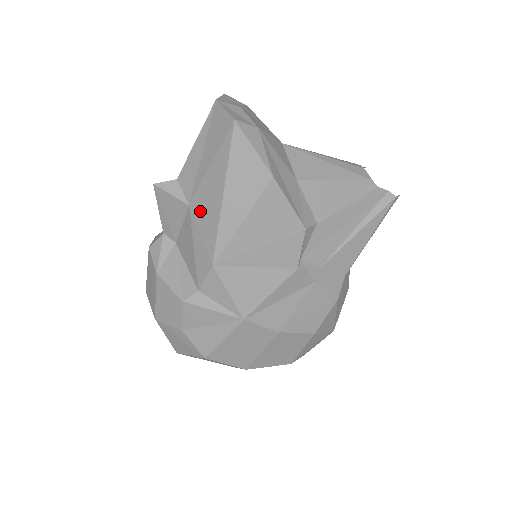
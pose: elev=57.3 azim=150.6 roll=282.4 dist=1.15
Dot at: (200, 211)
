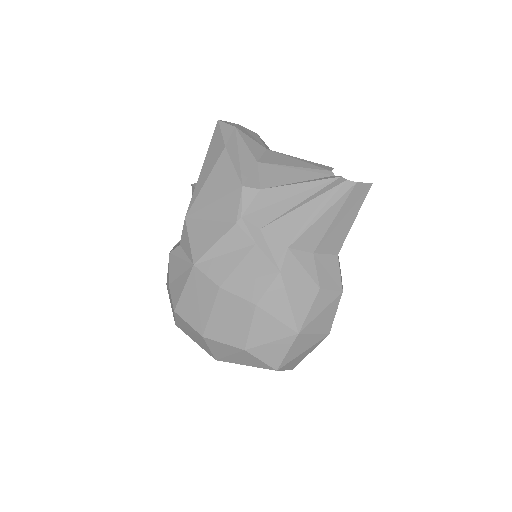
Dot at: occluded
